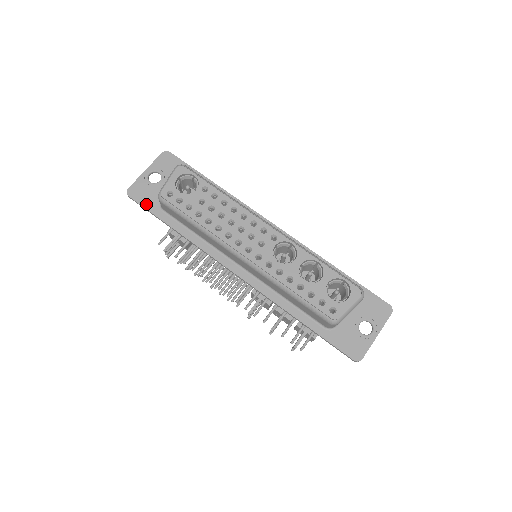
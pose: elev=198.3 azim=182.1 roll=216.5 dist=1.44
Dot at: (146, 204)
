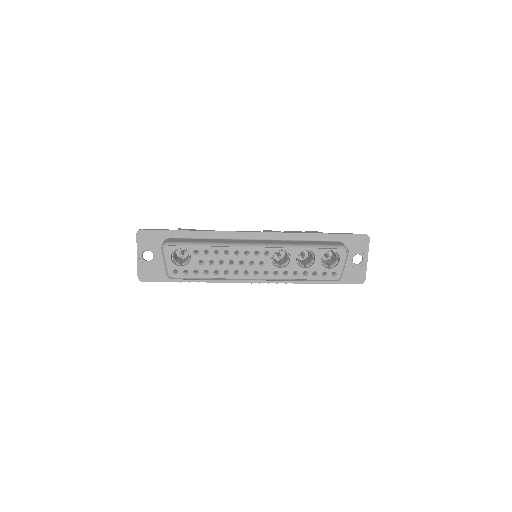
Dot at: (159, 279)
